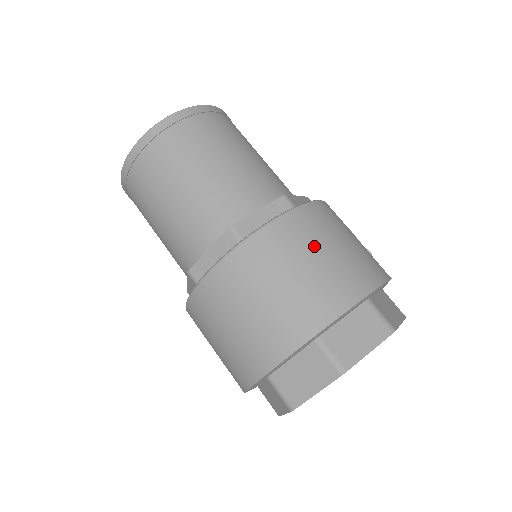
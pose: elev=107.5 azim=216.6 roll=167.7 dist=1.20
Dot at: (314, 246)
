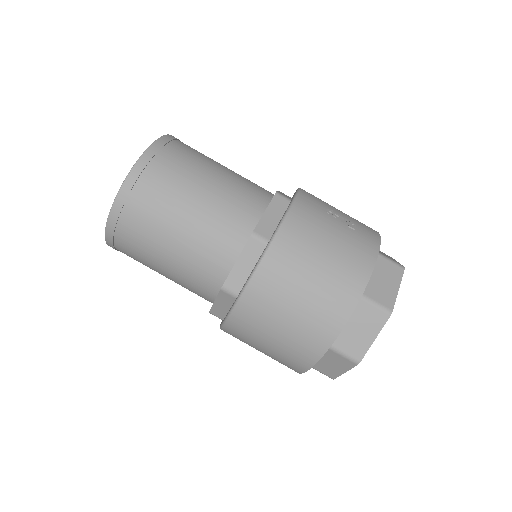
Dot at: (296, 283)
